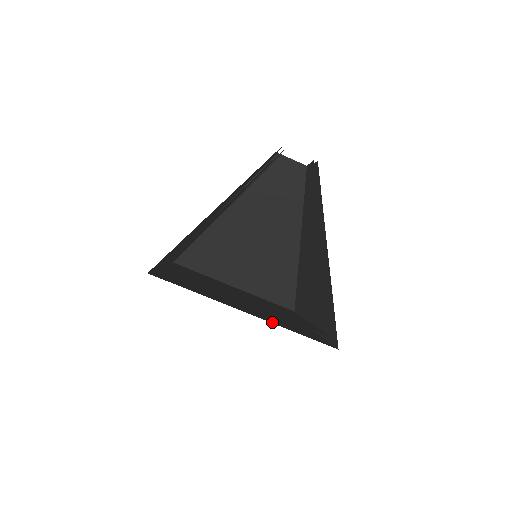
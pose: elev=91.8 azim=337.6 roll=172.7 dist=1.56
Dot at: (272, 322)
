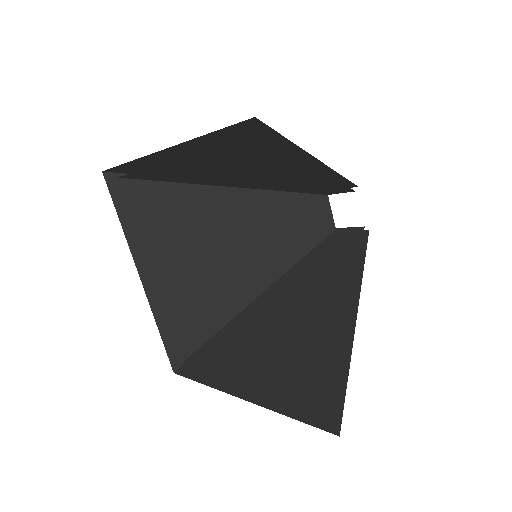
Dot at: occluded
